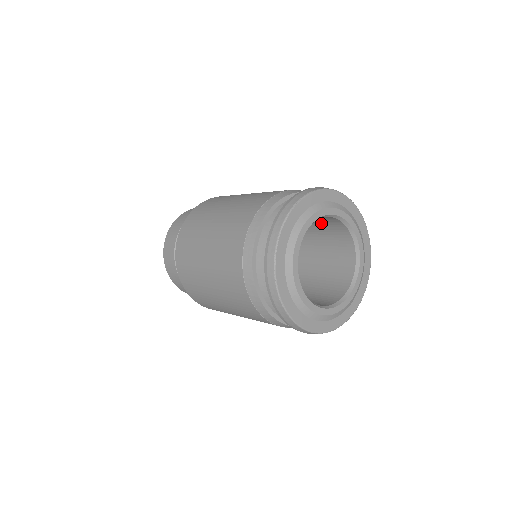
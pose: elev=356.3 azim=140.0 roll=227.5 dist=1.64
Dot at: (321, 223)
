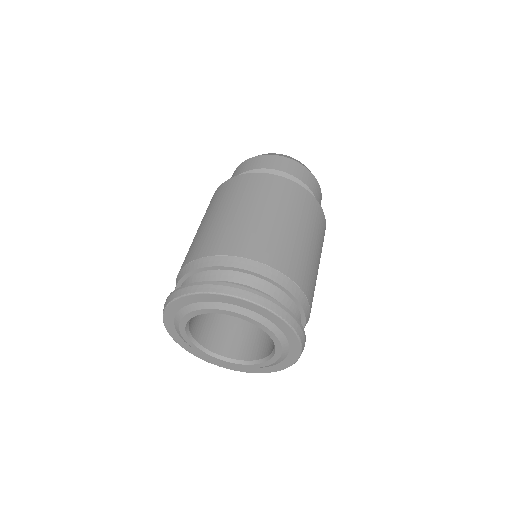
Dot at: occluded
